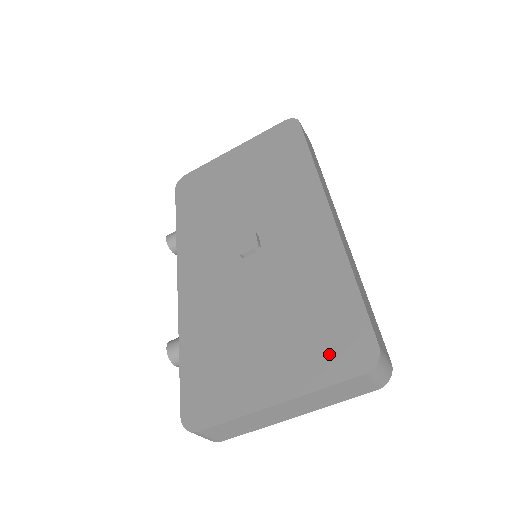
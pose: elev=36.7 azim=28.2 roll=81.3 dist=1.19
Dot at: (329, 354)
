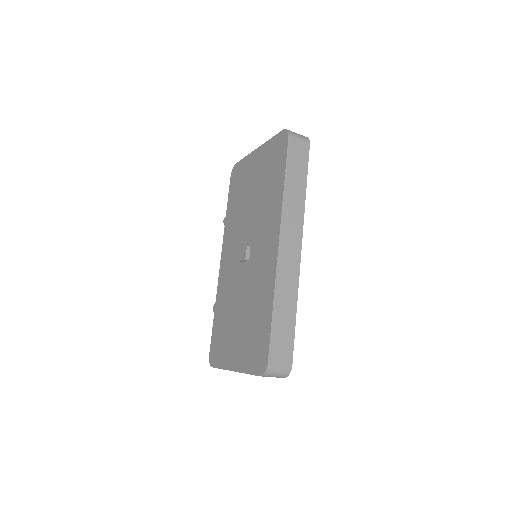
Dot at: (253, 355)
